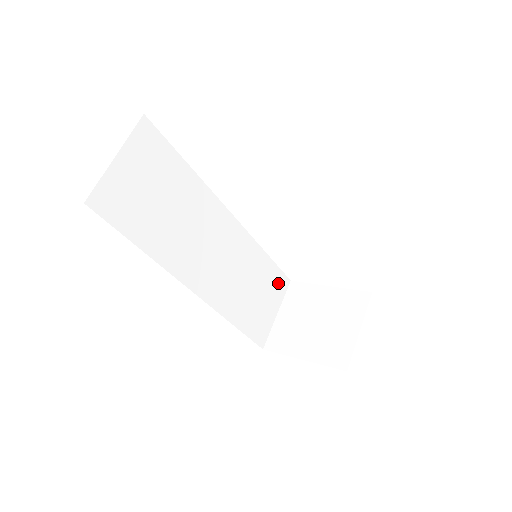
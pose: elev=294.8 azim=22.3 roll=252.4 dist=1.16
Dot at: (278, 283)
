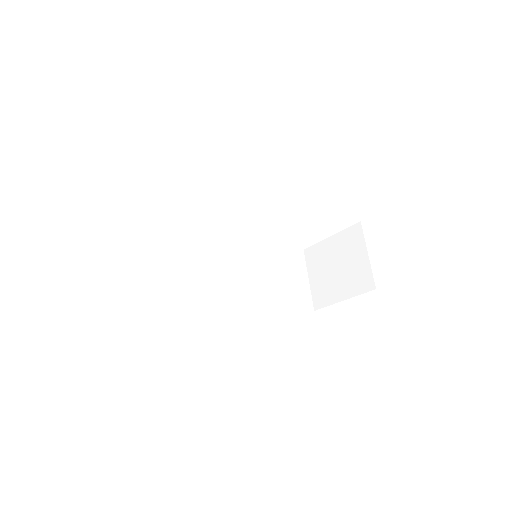
Dot at: (294, 258)
